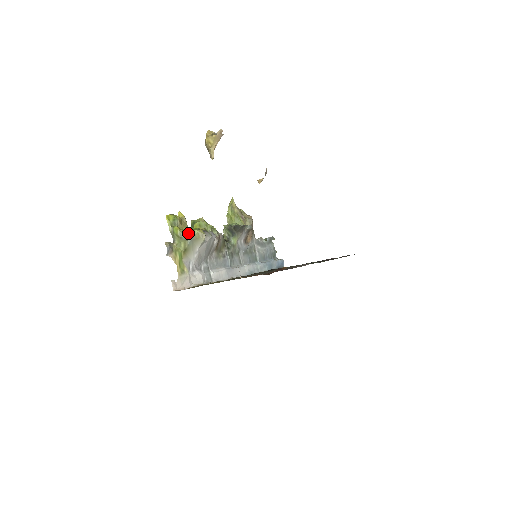
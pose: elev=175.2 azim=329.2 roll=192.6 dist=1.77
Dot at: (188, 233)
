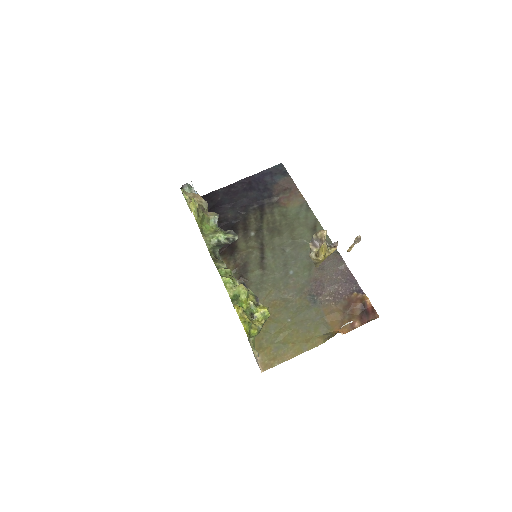
Dot at: (263, 324)
